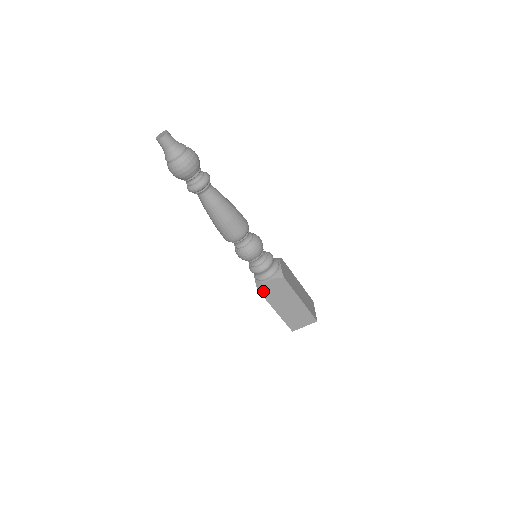
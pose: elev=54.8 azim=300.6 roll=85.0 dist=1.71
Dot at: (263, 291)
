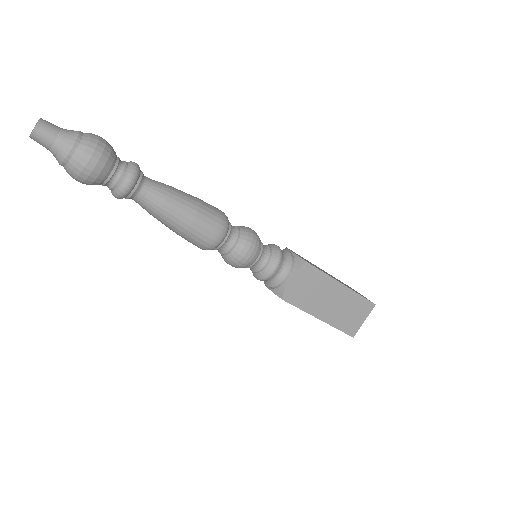
Dot at: (291, 298)
